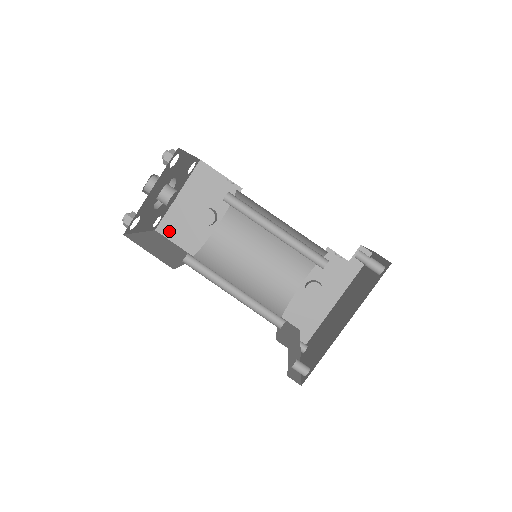
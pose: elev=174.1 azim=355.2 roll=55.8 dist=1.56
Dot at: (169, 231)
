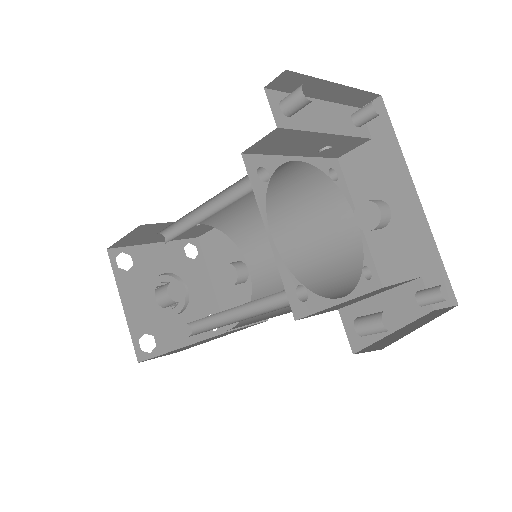
Dot at: occluded
